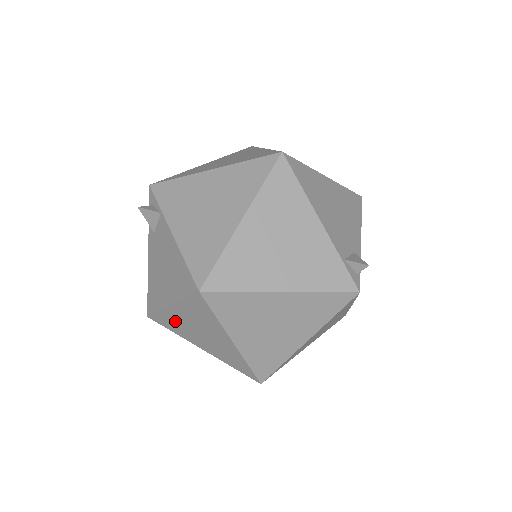
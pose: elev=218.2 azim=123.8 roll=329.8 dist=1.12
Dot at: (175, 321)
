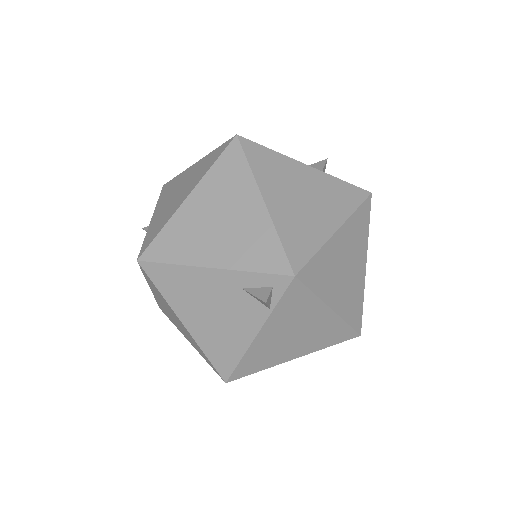
Dot at: (165, 302)
